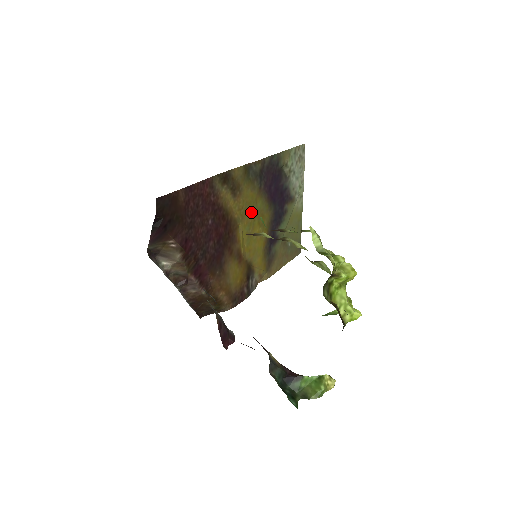
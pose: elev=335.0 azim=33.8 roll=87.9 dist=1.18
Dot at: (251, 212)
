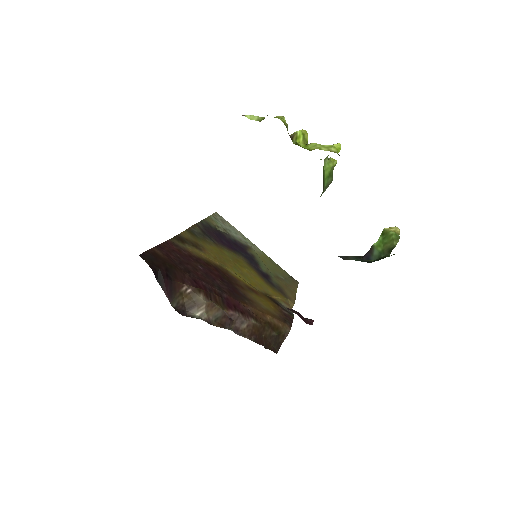
Dot at: (226, 259)
